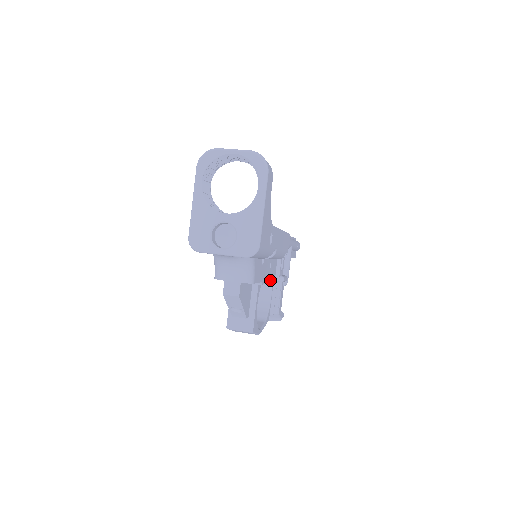
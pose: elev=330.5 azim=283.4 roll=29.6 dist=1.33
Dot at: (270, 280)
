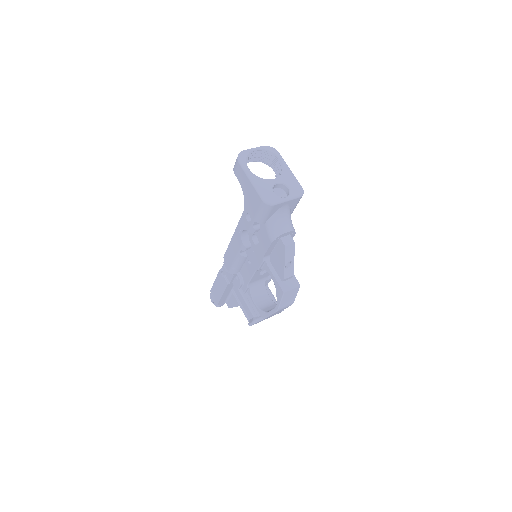
Dot at: (265, 280)
